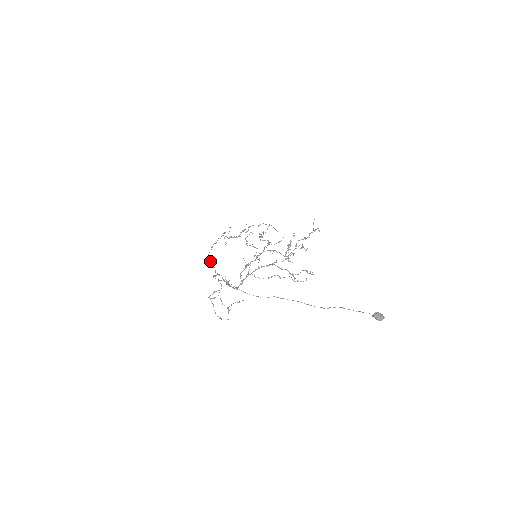
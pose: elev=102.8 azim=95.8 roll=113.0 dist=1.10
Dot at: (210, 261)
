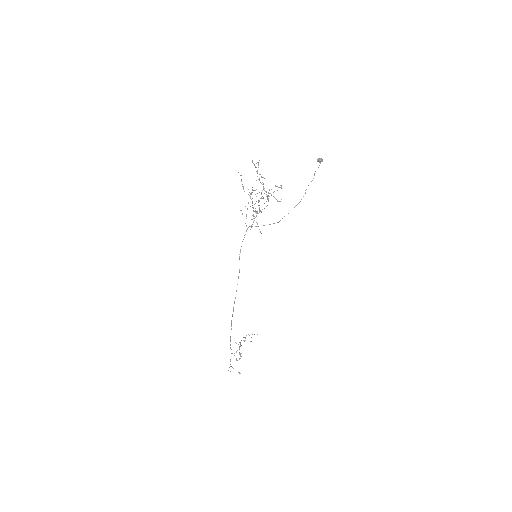
Dot at: (238, 276)
